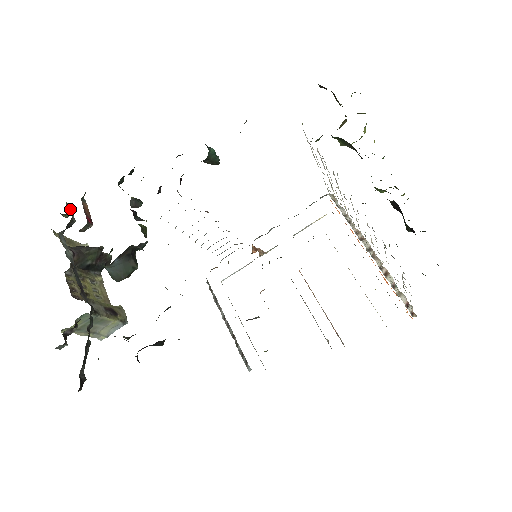
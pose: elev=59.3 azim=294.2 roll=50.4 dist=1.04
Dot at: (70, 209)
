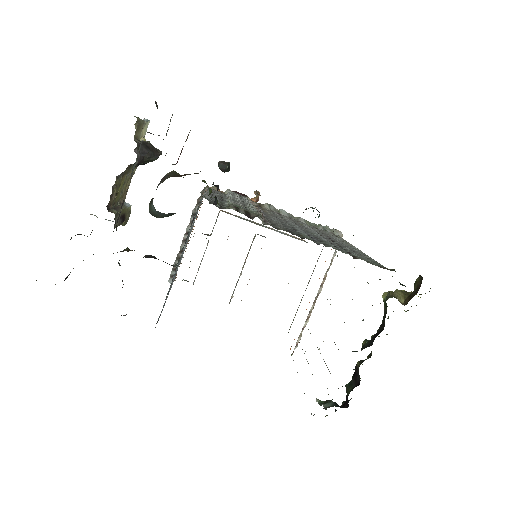
Dot at: (170, 121)
